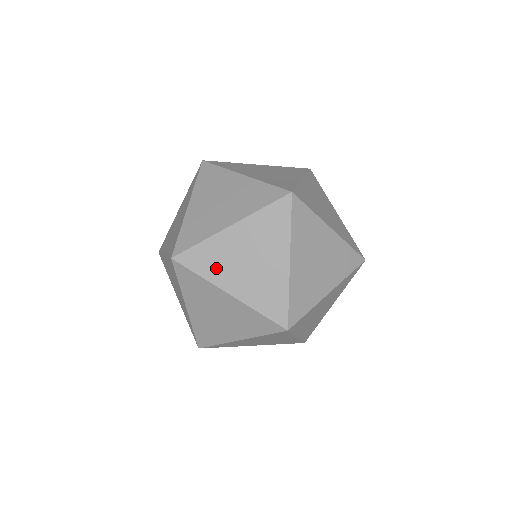
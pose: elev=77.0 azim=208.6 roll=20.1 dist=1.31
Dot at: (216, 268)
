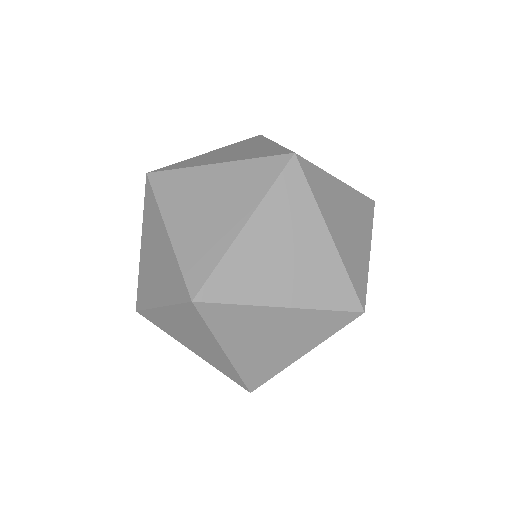
Dot at: (252, 285)
